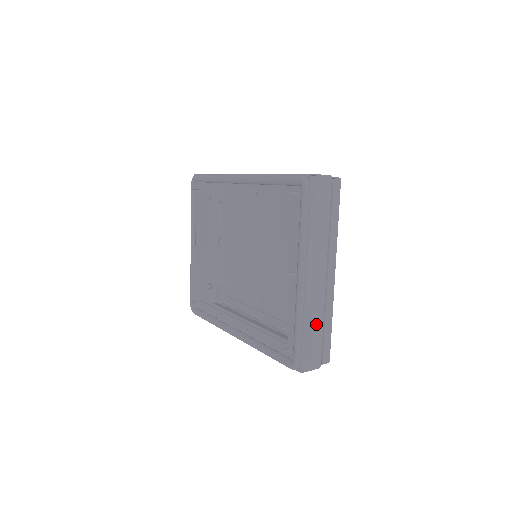
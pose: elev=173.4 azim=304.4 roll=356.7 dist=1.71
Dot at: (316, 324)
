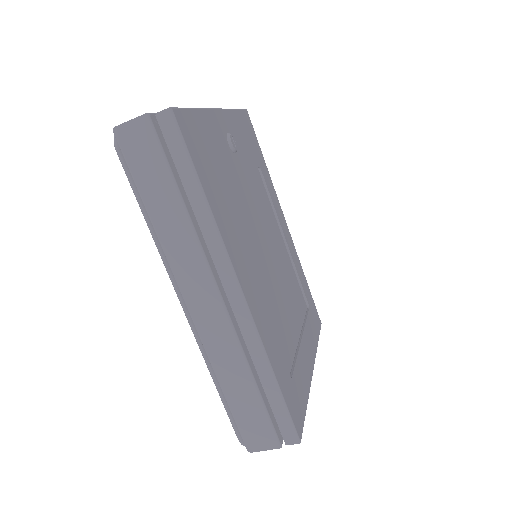
Dot at: occluded
